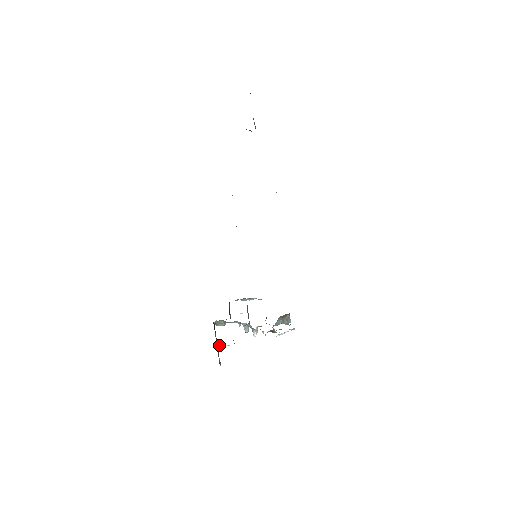
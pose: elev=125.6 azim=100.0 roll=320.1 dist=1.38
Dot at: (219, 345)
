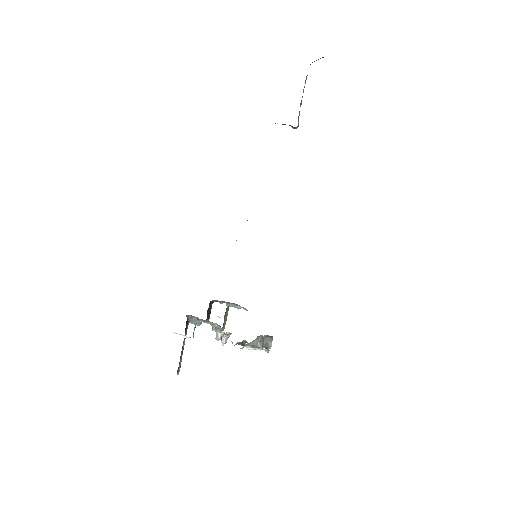
Dot at: occluded
